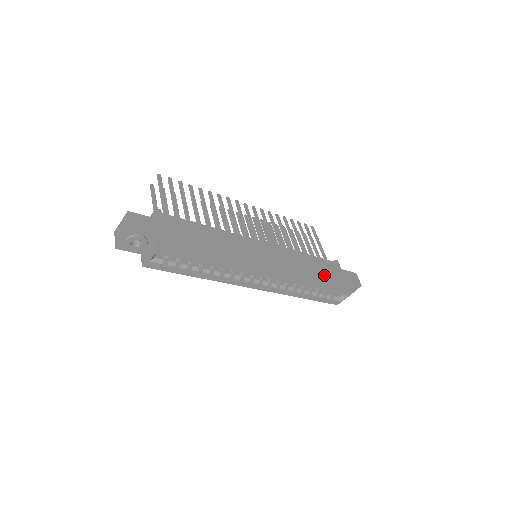
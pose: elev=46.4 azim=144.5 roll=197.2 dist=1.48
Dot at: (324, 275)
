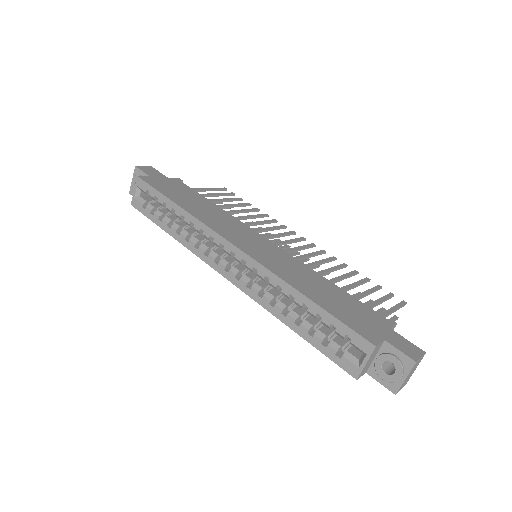
Dot at: (333, 302)
